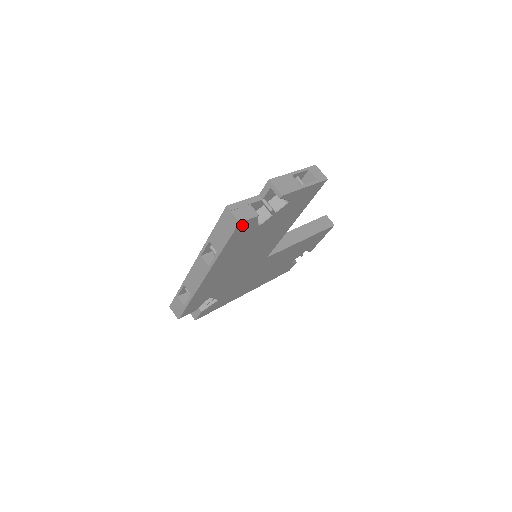
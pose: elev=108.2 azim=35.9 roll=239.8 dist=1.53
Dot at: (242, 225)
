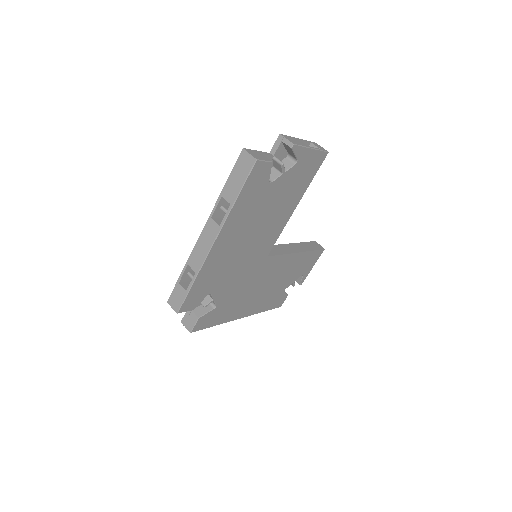
Dot at: (258, 167)
